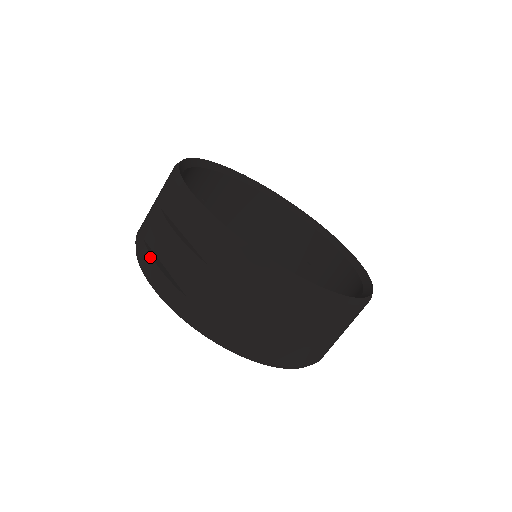
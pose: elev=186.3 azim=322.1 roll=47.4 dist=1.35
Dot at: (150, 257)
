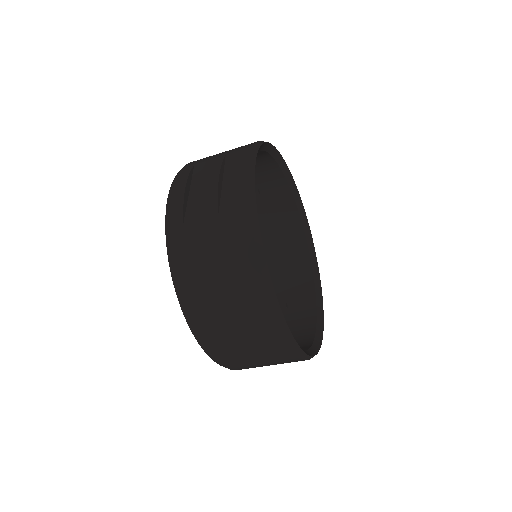
Dot at: (187, 178)
